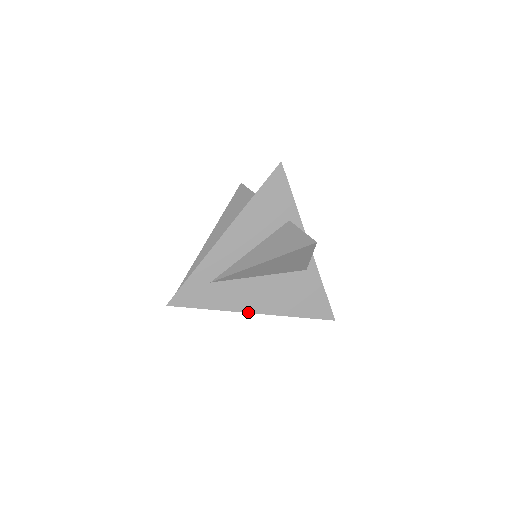
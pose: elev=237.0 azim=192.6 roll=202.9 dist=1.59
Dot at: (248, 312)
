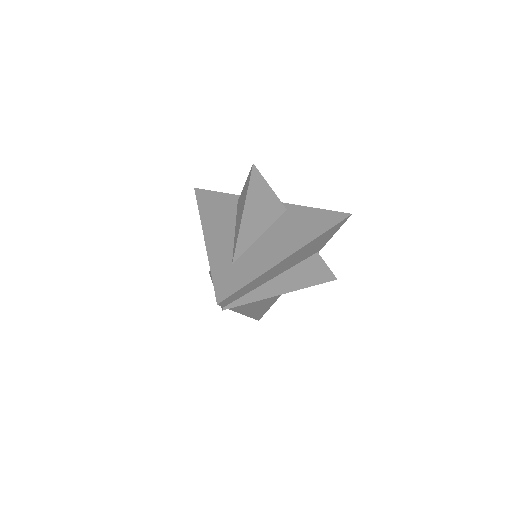
Dot at: (286, 258)
